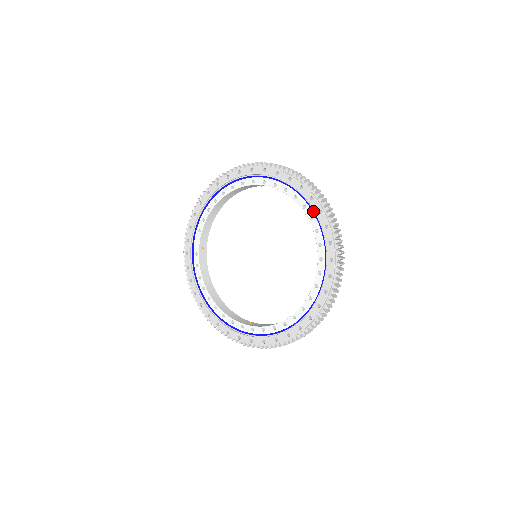
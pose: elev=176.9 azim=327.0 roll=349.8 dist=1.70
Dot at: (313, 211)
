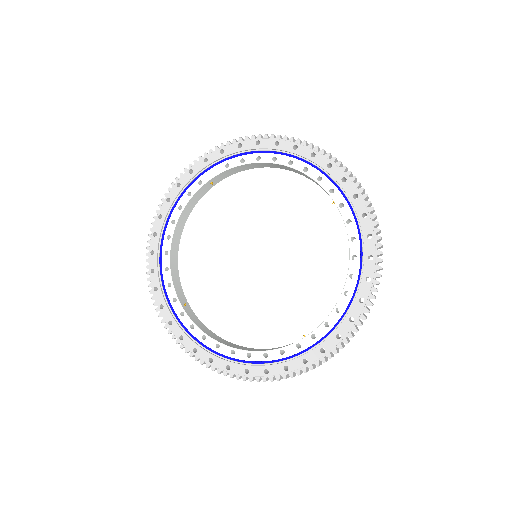
Dot at: (356, 290)
